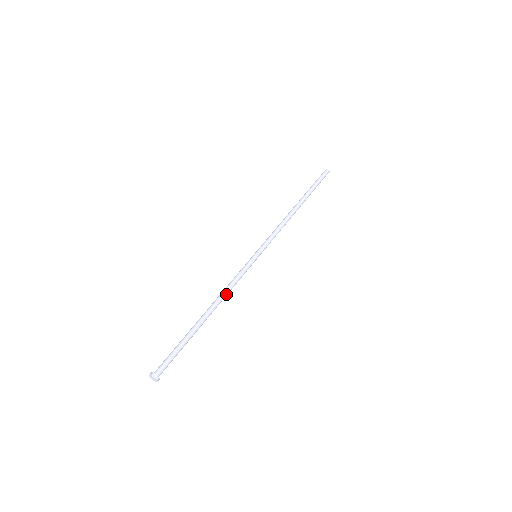
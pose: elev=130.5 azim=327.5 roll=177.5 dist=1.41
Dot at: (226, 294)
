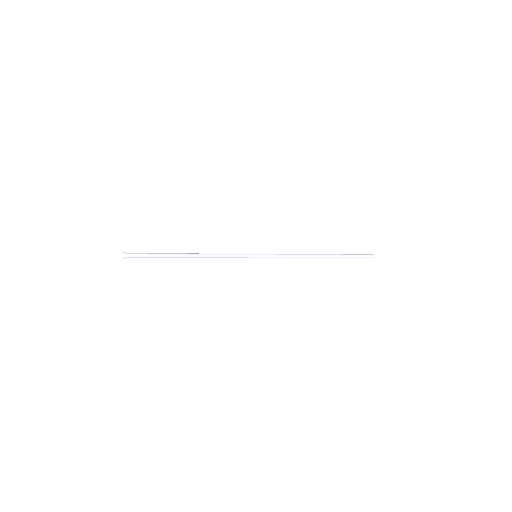
Dot at: (211, 254)
